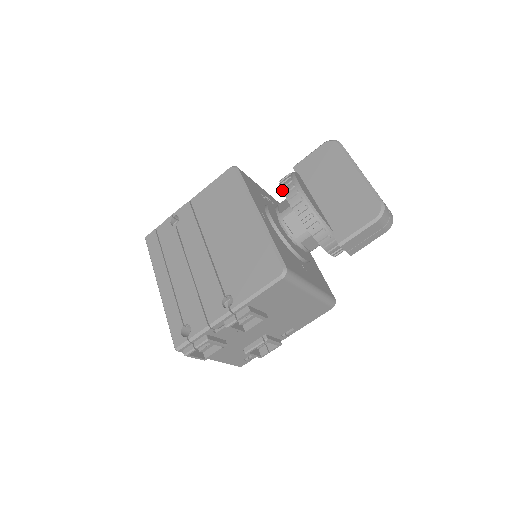
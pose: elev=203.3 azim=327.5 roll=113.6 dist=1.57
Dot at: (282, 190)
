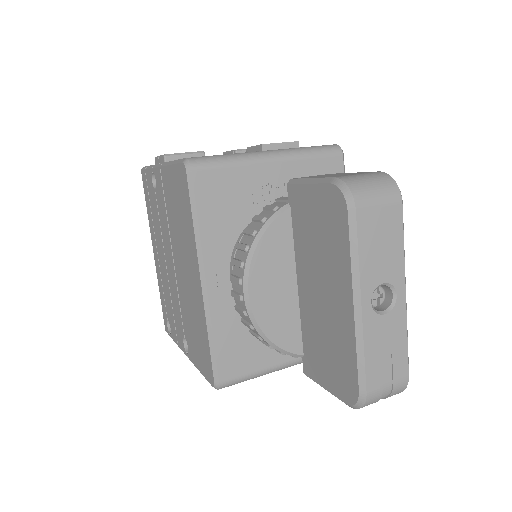
Dot at: occluded
